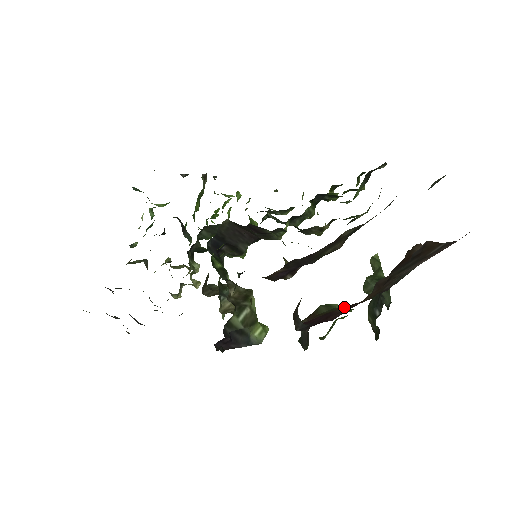
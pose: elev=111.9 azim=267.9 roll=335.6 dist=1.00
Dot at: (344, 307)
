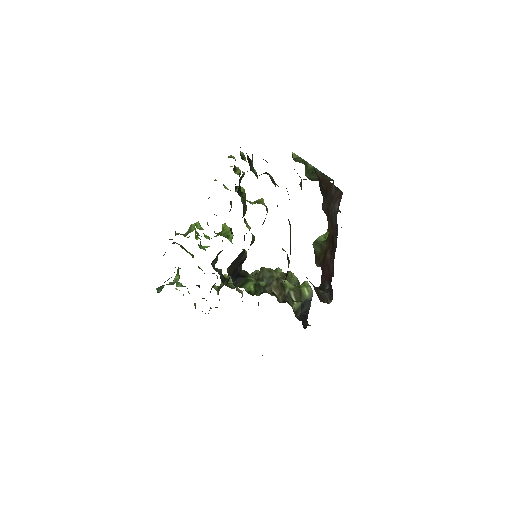
Dot at: (328, 252)
